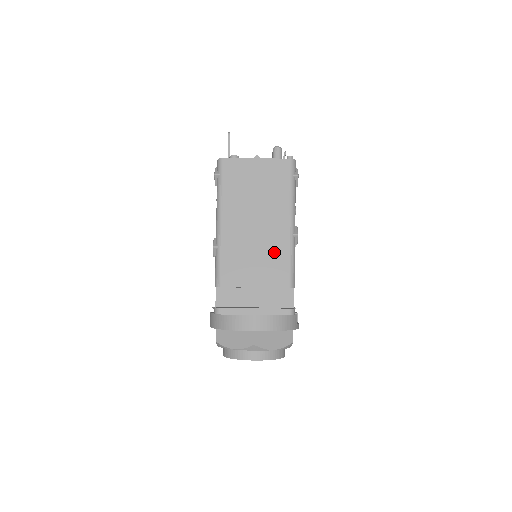
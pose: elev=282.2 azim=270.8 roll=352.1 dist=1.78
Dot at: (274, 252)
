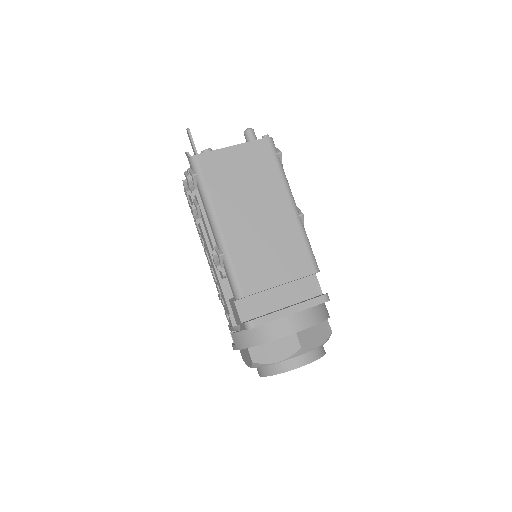
Dot at: (287, 240)
